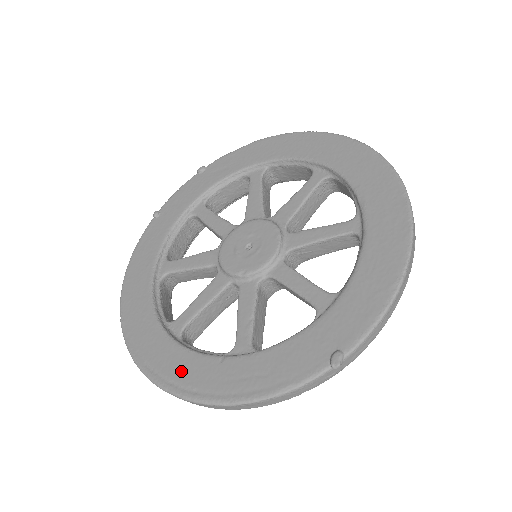
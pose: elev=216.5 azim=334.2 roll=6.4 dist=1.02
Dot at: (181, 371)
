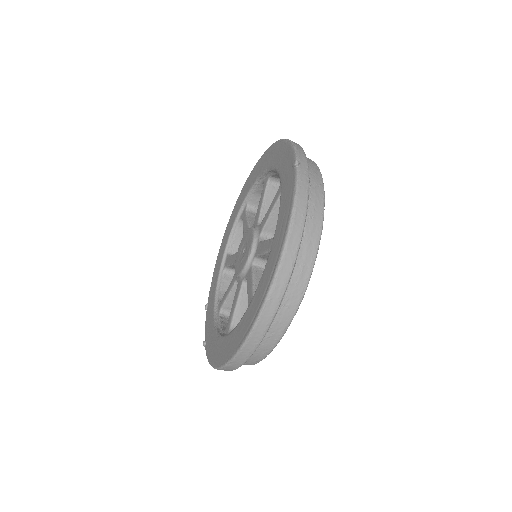
Dot at: (263, 287)
